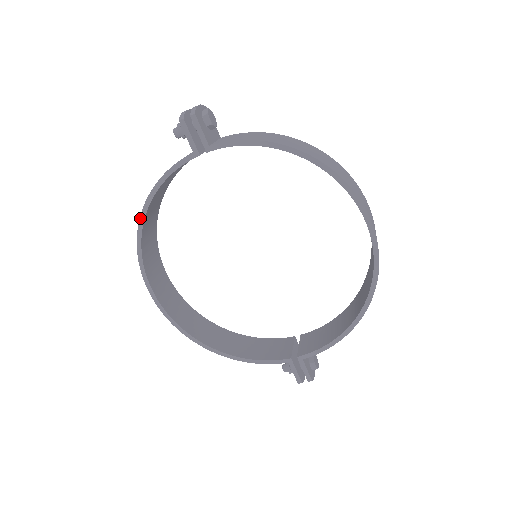
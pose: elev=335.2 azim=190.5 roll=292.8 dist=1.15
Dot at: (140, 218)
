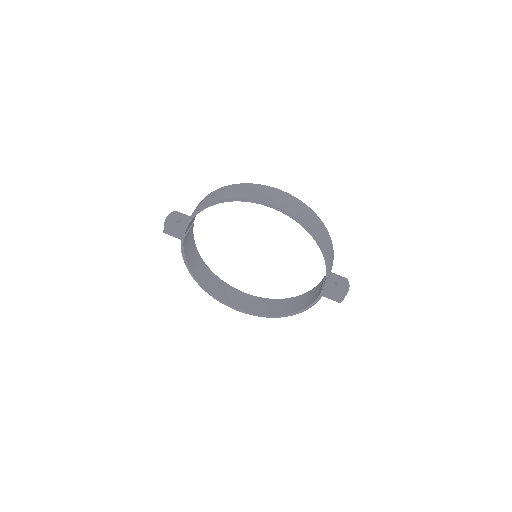
Dot at: (196, 281)
